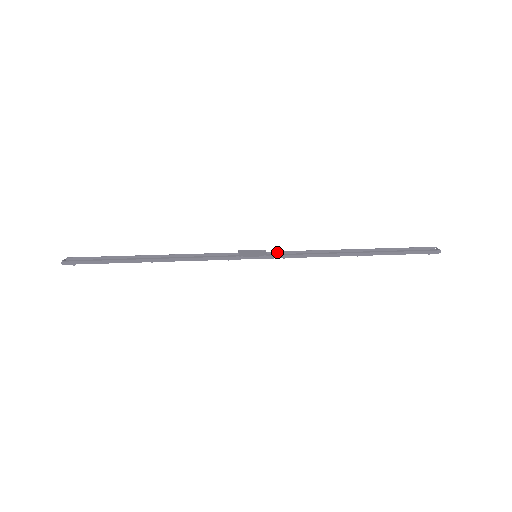
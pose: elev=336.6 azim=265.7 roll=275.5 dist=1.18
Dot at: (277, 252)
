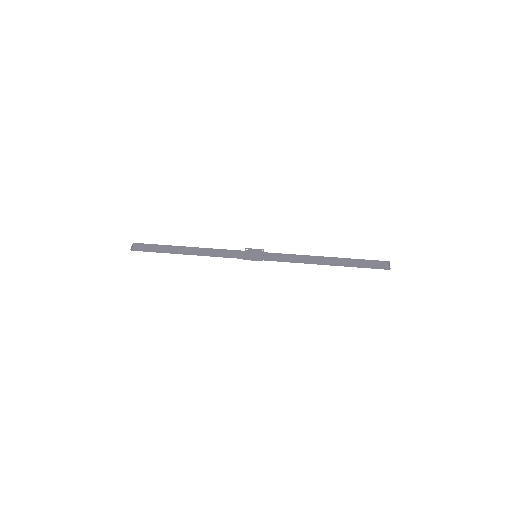
Dot at: (272, 253)
